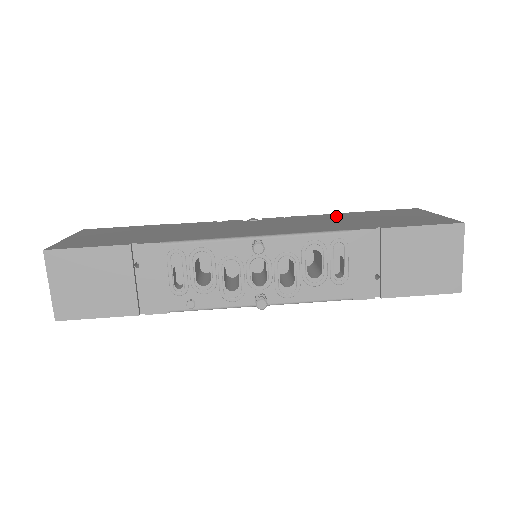
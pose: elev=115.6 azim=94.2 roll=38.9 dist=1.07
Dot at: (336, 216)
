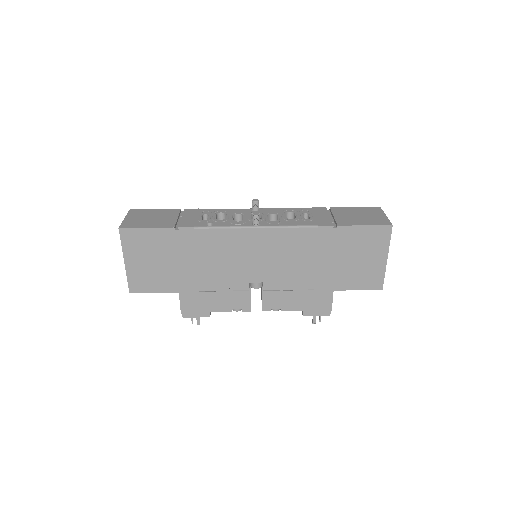
Dot at: occluded
